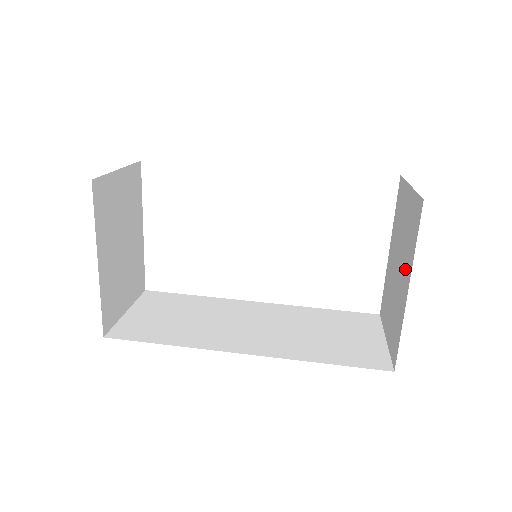
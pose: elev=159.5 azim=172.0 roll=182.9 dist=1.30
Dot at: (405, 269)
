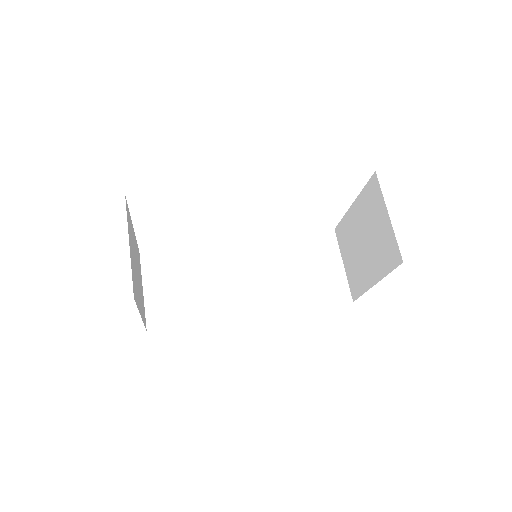
Dot at: (373, 264)
